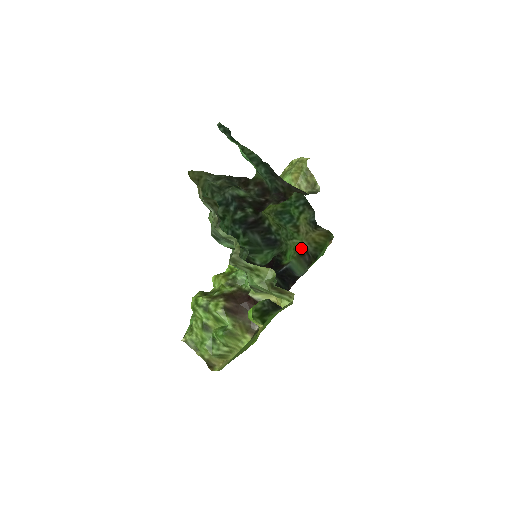
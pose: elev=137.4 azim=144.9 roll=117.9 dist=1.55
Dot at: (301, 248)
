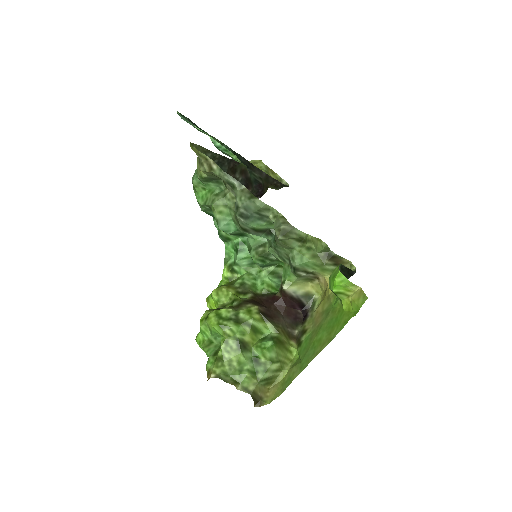
Dot at: occluded
